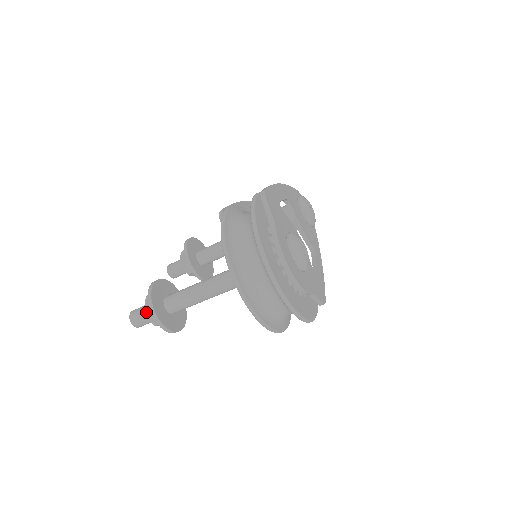
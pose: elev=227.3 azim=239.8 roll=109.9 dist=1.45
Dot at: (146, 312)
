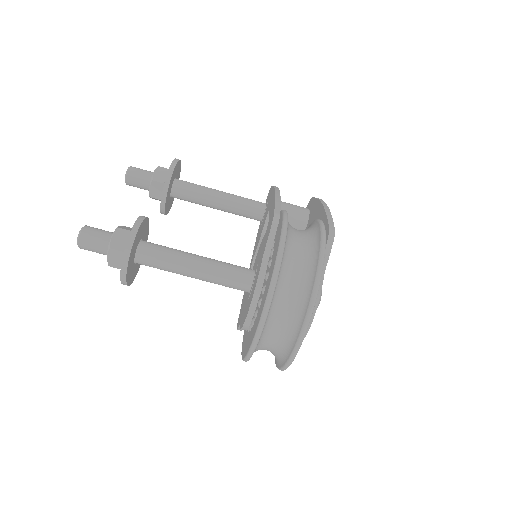
Dot at: (111, 249)
